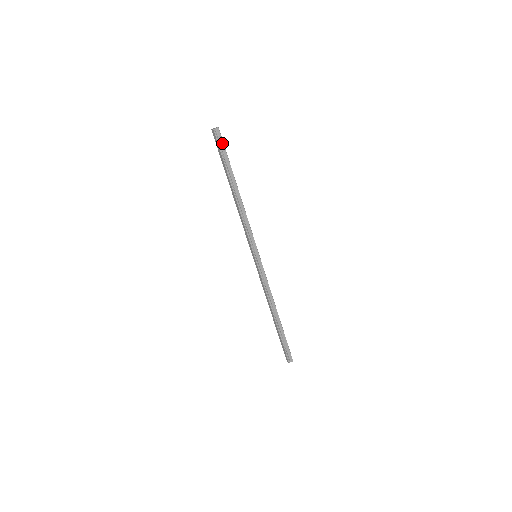
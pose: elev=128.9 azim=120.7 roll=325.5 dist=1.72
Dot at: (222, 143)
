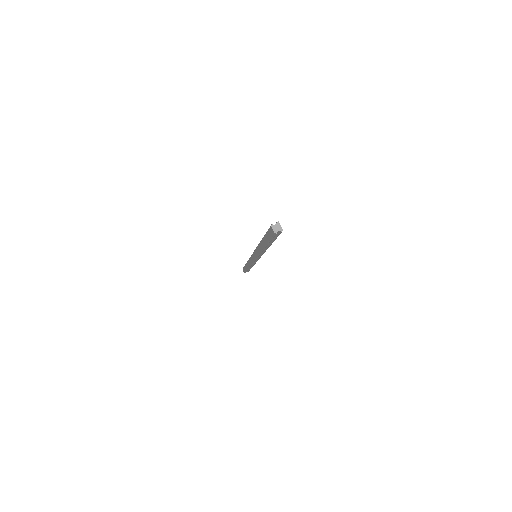
Dot at: (277, 236)
